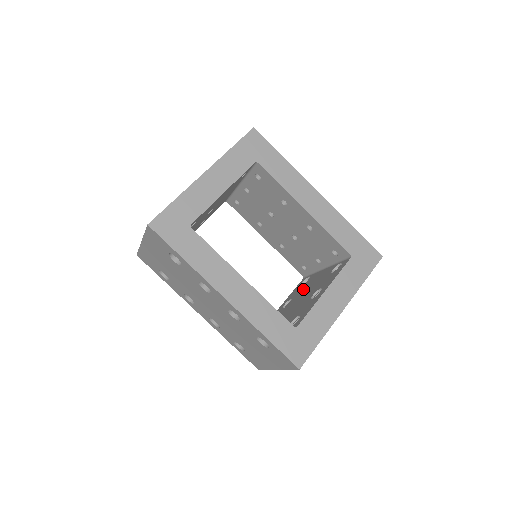
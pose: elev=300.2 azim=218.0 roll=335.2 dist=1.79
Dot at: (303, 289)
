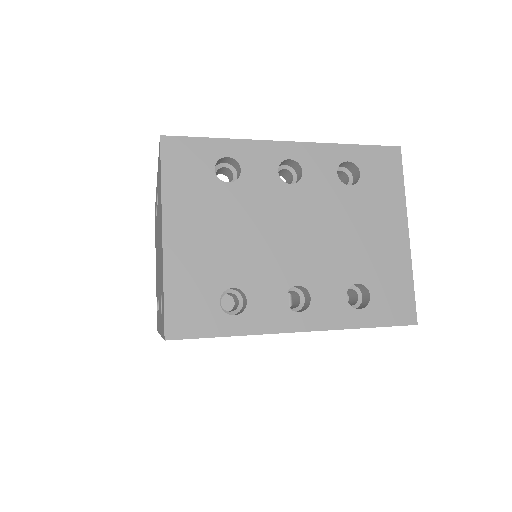
Dot at: occluded
